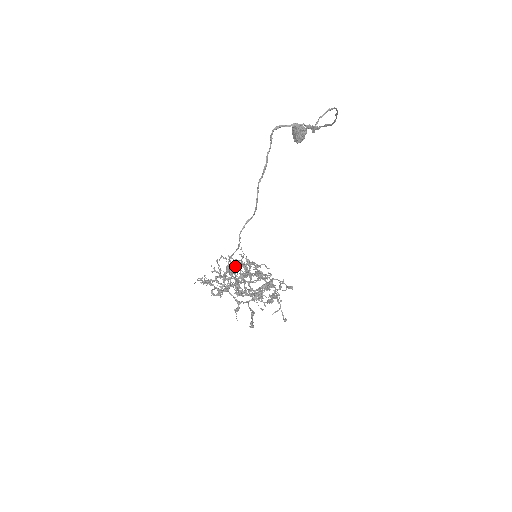
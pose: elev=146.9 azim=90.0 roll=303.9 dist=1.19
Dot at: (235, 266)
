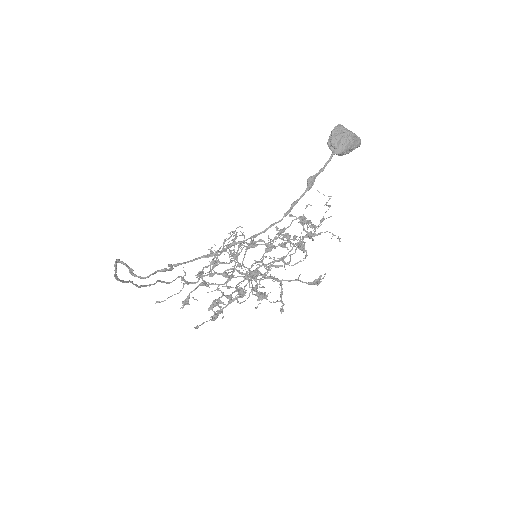
Dot at: (291, 222)
